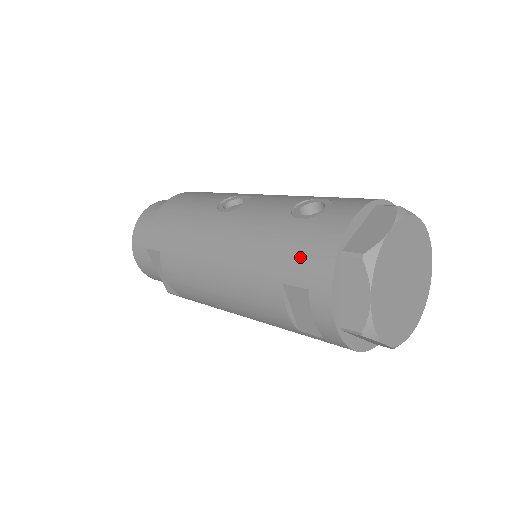
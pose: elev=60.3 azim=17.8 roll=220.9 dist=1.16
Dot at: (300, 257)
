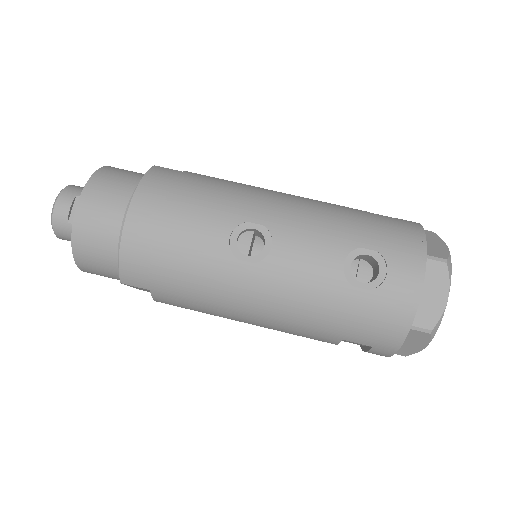
Dot at: (367, 329)
